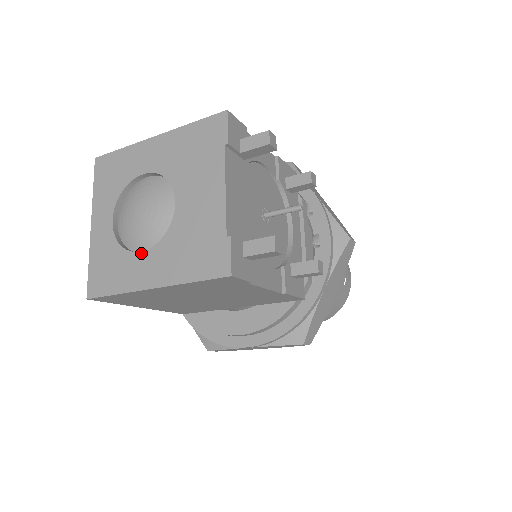
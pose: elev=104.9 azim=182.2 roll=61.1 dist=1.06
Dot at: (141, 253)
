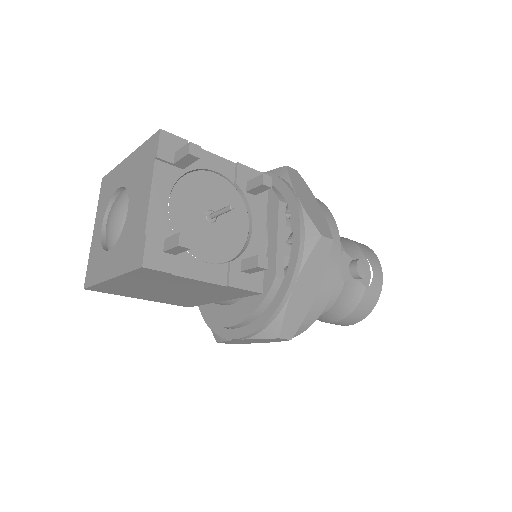
Dot at: (109, 251)
